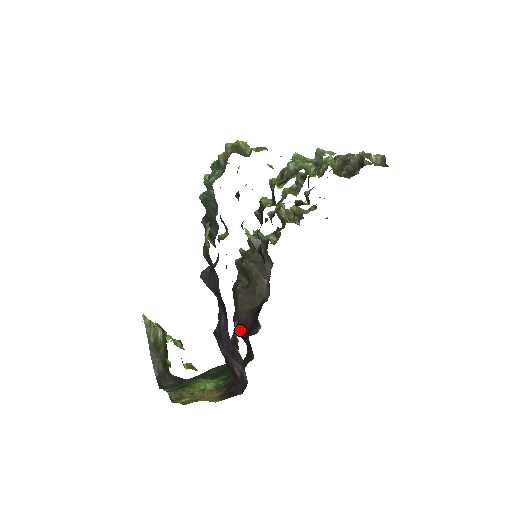
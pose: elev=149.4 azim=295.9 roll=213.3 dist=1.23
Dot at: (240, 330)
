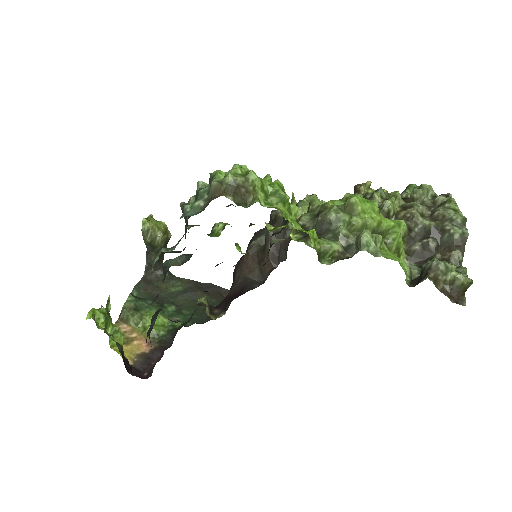
Dot at: (233, 279)
